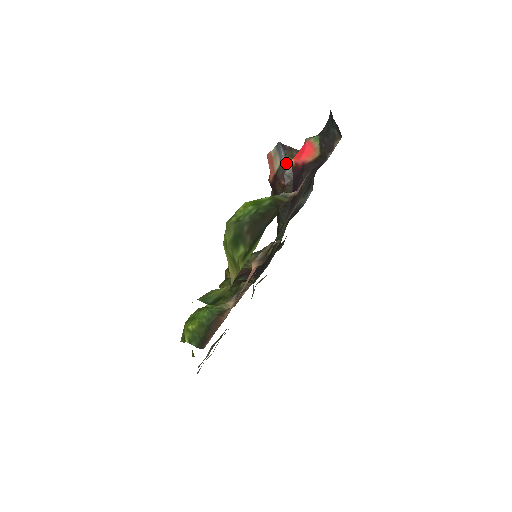
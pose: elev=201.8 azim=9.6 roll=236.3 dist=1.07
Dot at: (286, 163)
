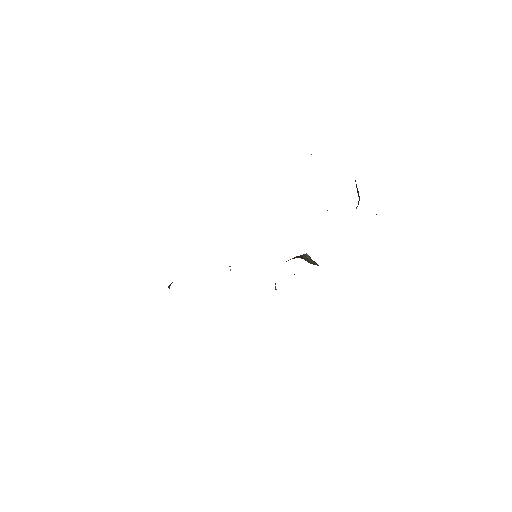
Dot at: (307, 255)
